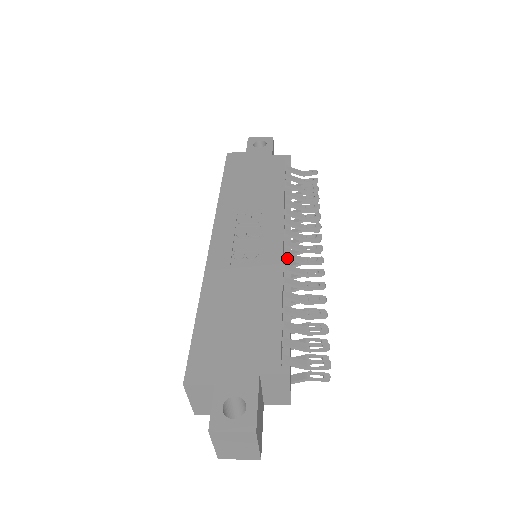
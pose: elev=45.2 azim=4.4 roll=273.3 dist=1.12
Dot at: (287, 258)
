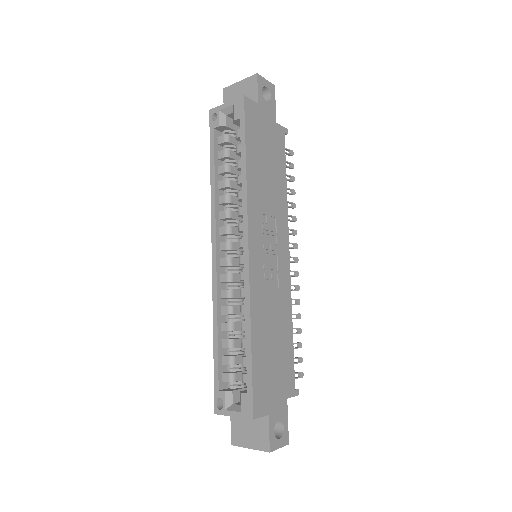
Dot at: occluded
